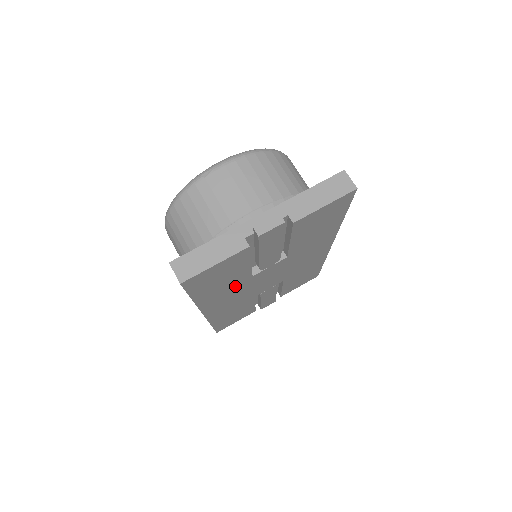
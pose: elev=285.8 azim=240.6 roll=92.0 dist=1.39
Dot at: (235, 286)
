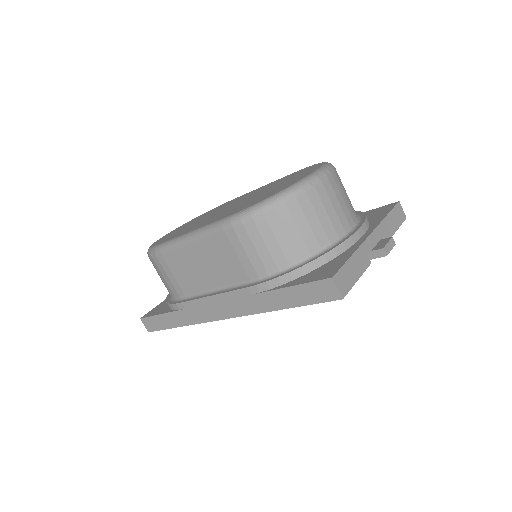
Dot at: occluded
